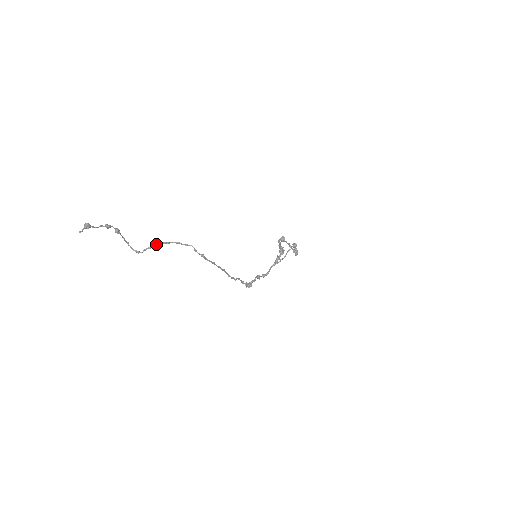
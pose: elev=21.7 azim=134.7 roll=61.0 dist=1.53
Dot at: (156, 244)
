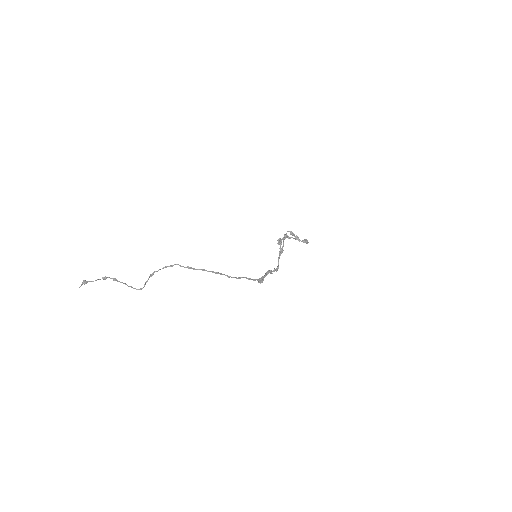
Dot at: (149, 276)
